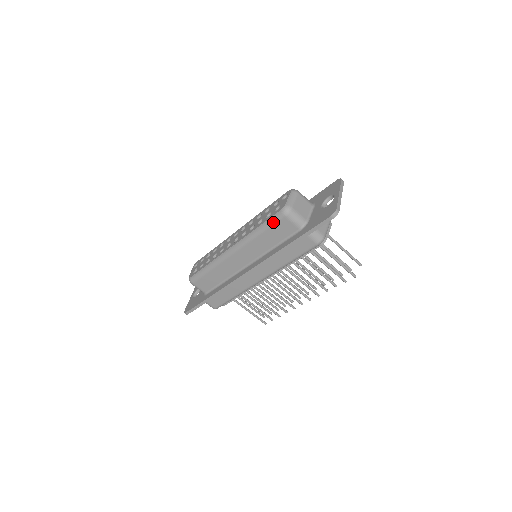
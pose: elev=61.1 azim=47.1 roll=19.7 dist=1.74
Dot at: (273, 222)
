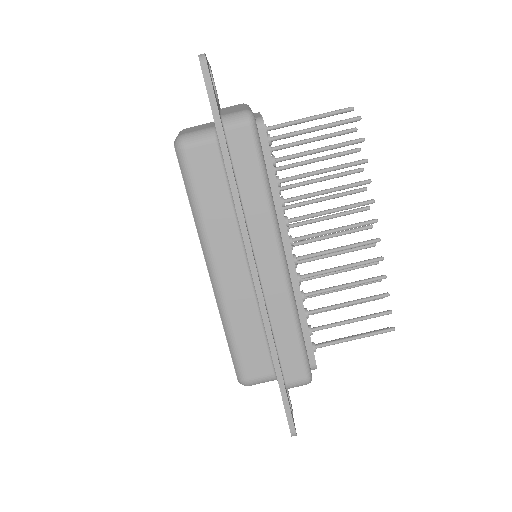
Dot at: (187, 174)
